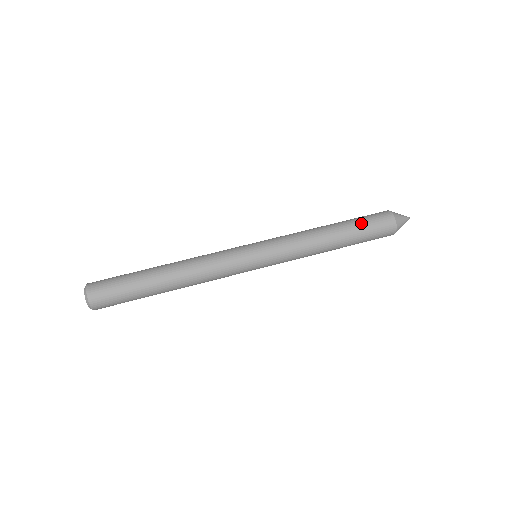
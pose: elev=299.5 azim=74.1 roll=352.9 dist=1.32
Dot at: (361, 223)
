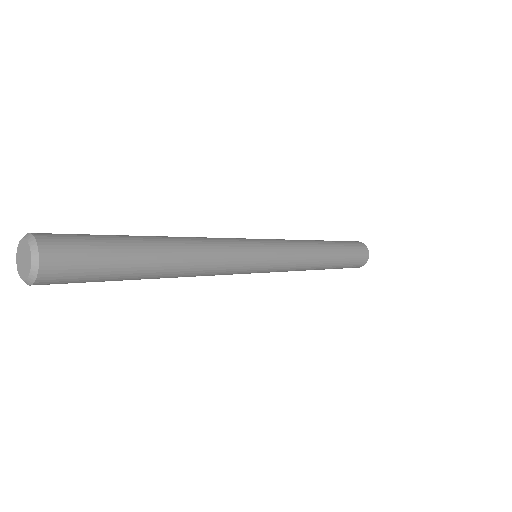
Dot at: occluded
